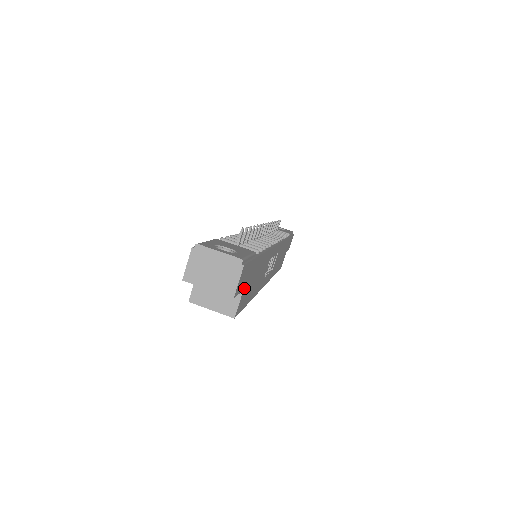
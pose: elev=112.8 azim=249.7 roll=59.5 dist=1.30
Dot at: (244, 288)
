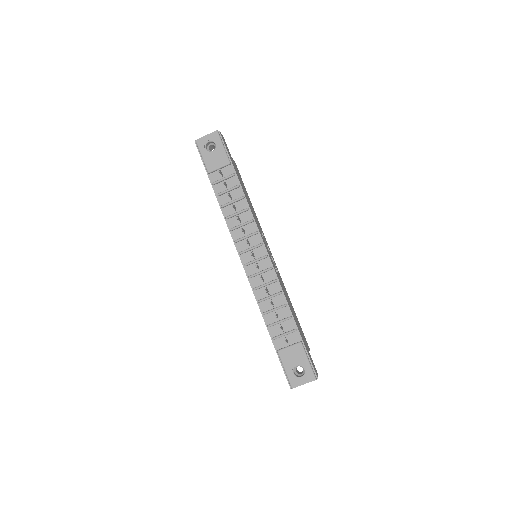
Dot at: (308, 350)
